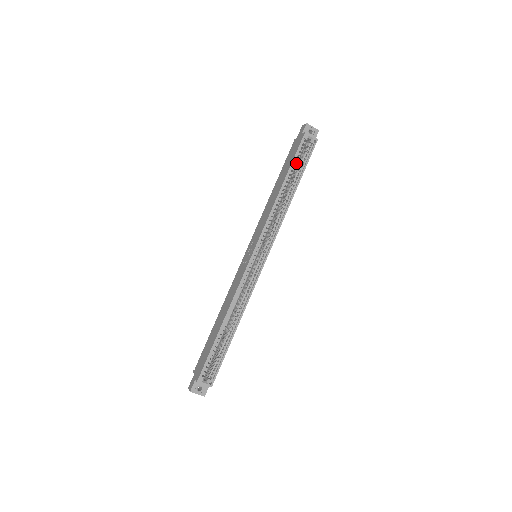
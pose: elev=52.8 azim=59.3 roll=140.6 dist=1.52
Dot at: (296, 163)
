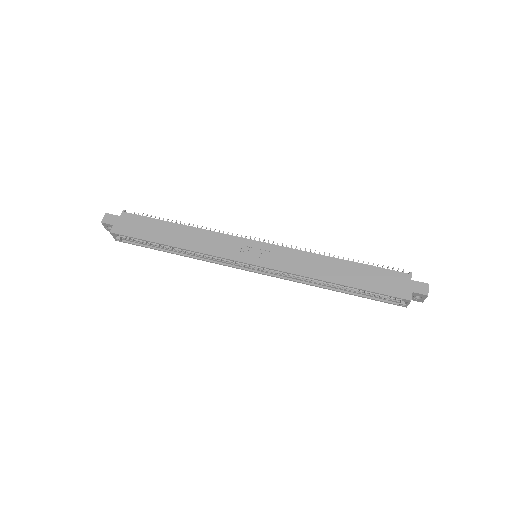
Dot at: (371, 290)
